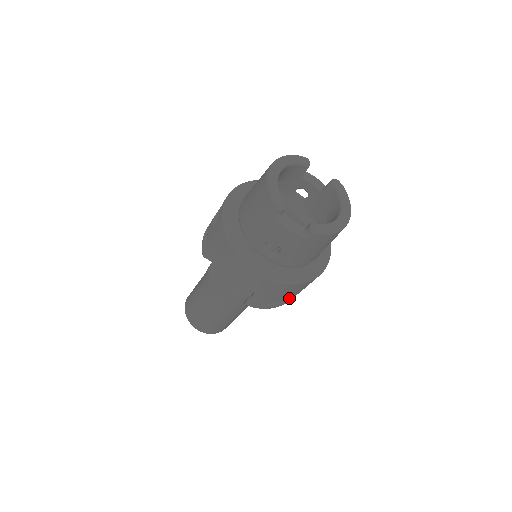
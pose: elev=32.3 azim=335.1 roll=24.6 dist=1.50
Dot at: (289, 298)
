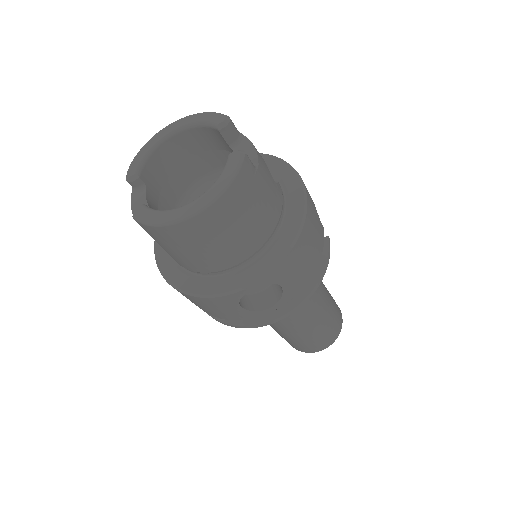
Dot at: (225, 318)
